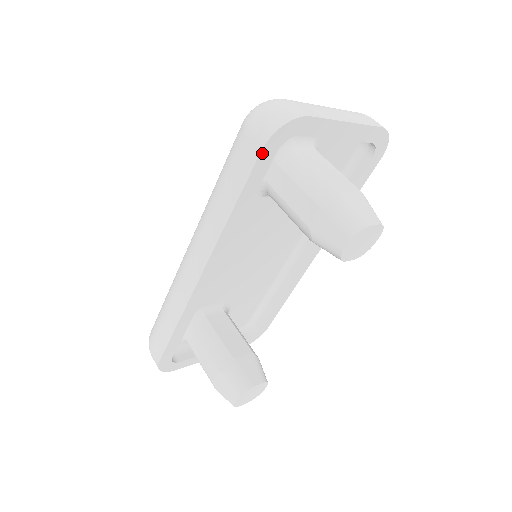
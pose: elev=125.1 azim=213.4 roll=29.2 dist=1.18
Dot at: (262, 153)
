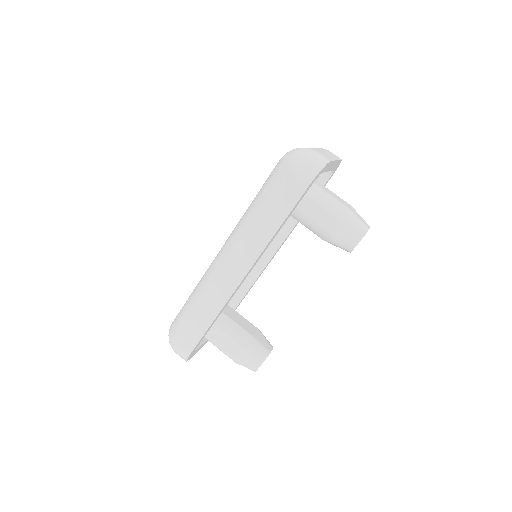
Dot at: (308, 188)
